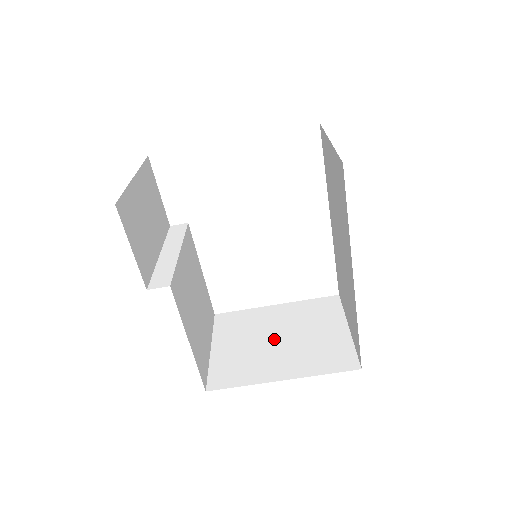
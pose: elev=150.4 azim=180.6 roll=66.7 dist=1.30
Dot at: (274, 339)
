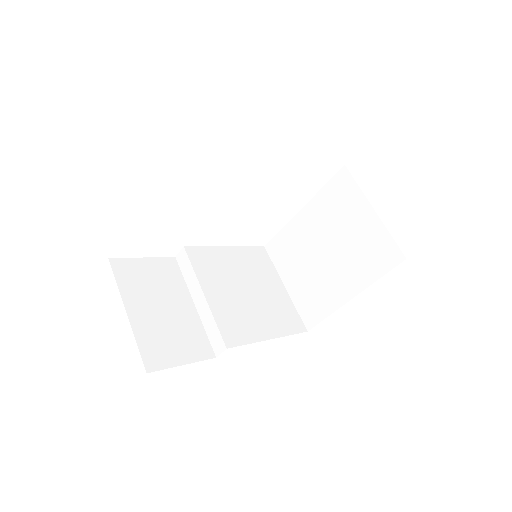
Dot at: (322, 255)
